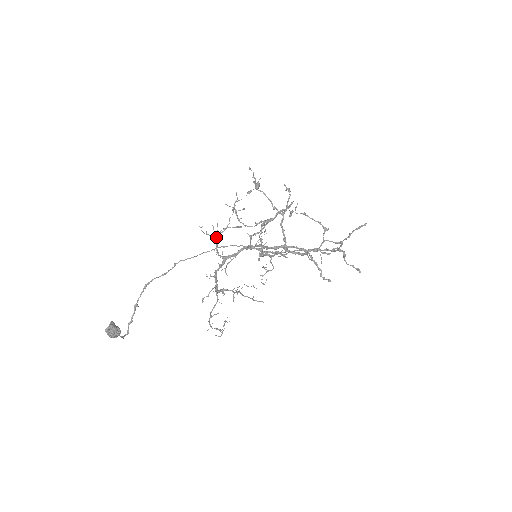
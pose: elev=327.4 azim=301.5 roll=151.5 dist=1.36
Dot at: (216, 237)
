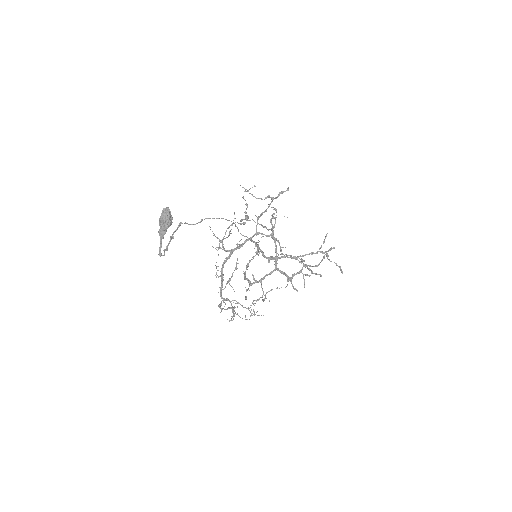
Dot at: (220, 241)
